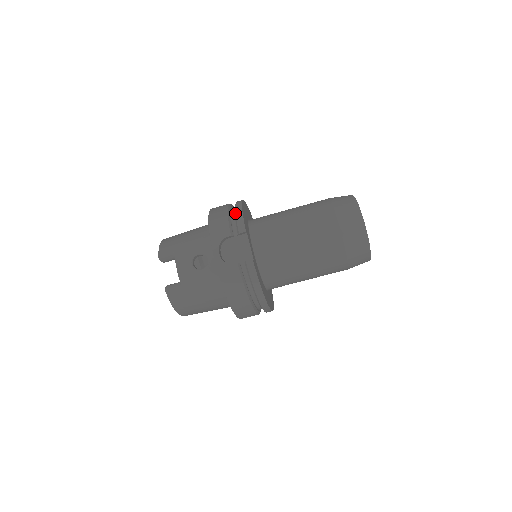
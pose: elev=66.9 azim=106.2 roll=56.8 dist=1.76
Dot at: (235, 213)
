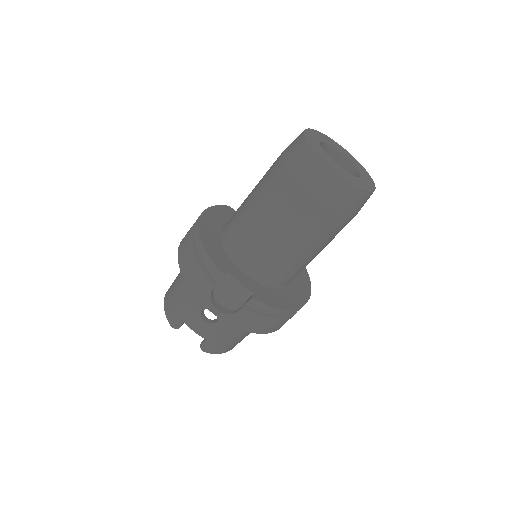
Dot at: (201, 256)
